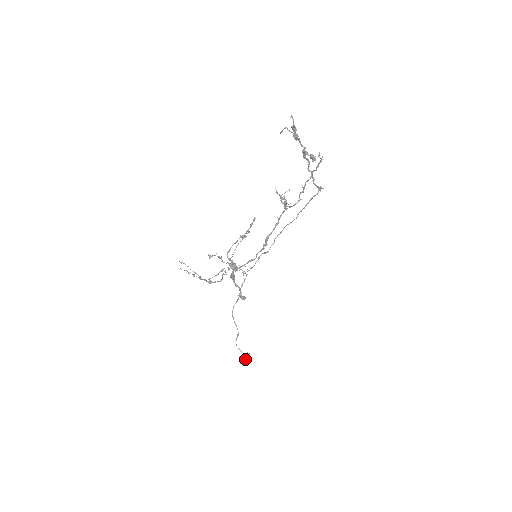
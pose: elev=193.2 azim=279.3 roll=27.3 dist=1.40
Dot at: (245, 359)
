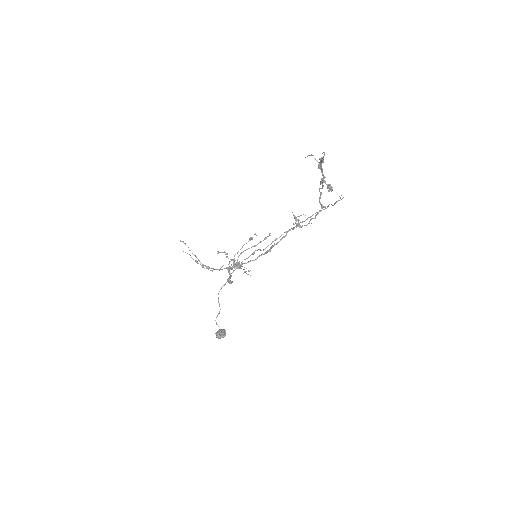
Dot at: (222, 335)
